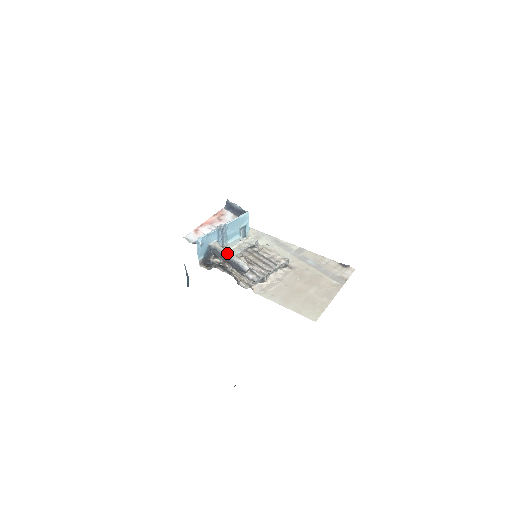
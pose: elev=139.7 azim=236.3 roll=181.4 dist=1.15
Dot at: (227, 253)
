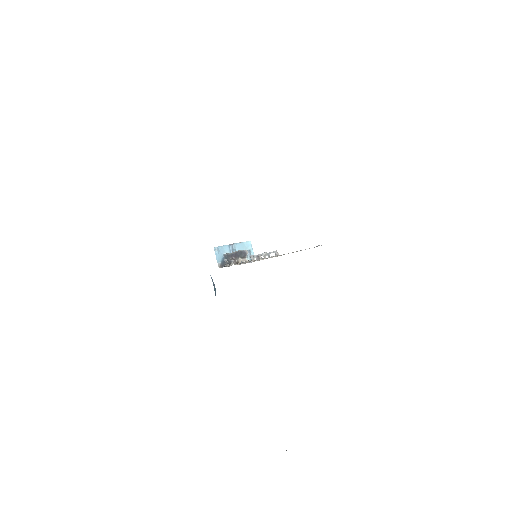
Dot at: occluded
